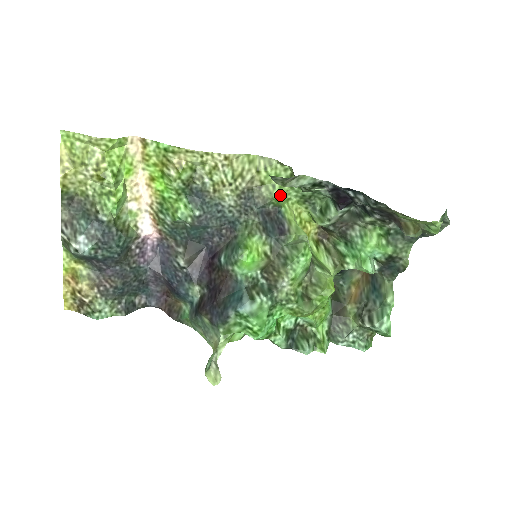
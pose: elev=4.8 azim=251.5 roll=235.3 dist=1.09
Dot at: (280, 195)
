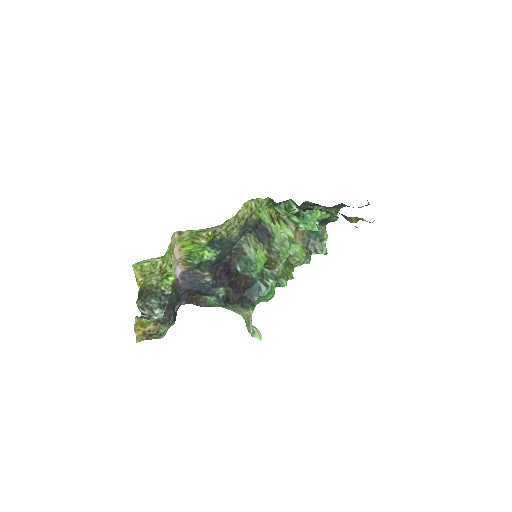
Dot at: occluded
